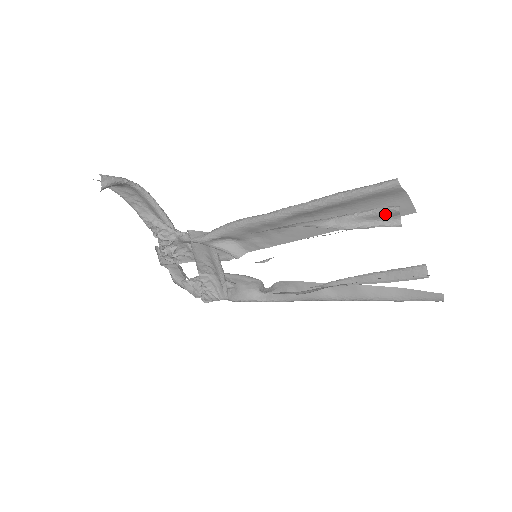
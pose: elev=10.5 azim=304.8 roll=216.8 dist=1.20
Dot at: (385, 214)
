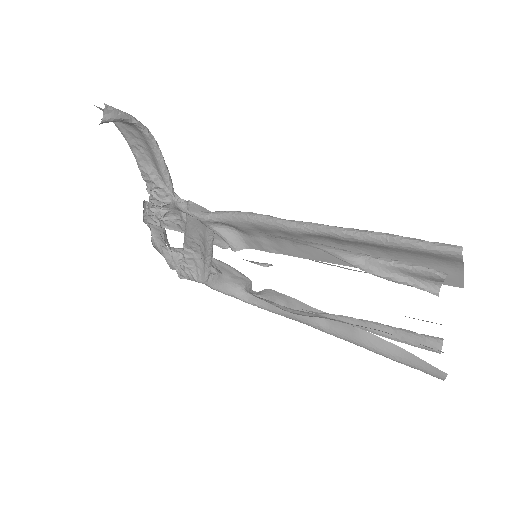
Dot at: (426, 276)
